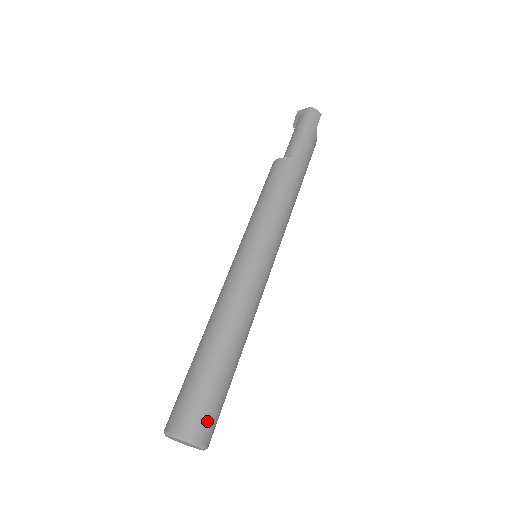
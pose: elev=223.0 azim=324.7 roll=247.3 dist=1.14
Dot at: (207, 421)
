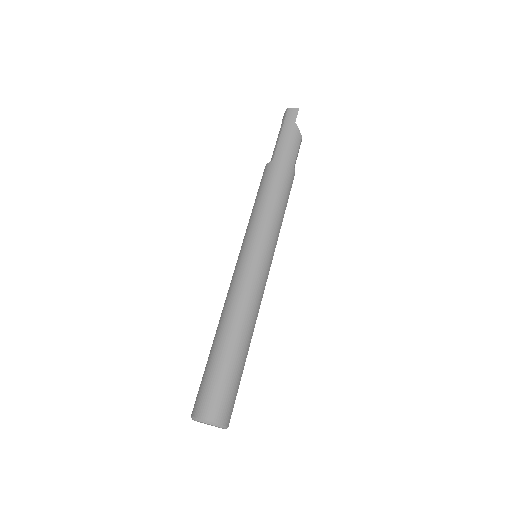
Dot at: (214, 402)
